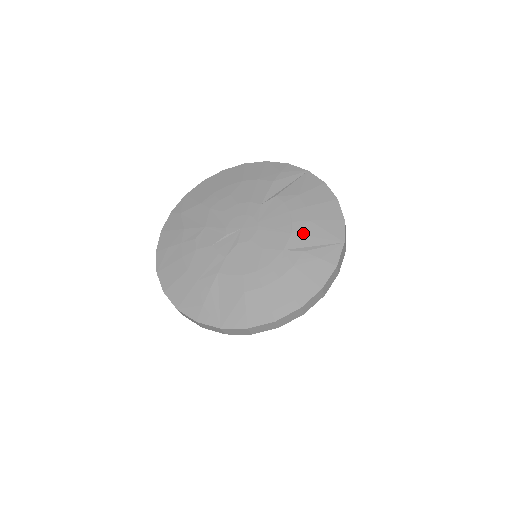
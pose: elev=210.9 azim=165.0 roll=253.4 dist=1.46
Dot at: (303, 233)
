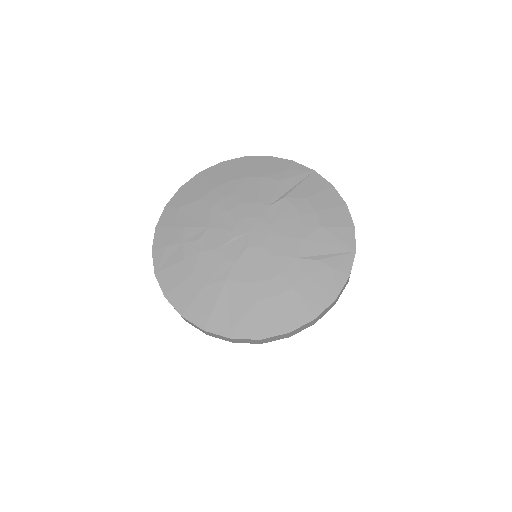
Dot at: (315, 240)
